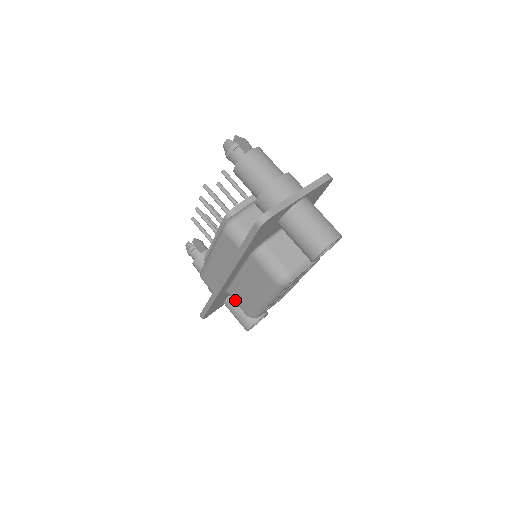
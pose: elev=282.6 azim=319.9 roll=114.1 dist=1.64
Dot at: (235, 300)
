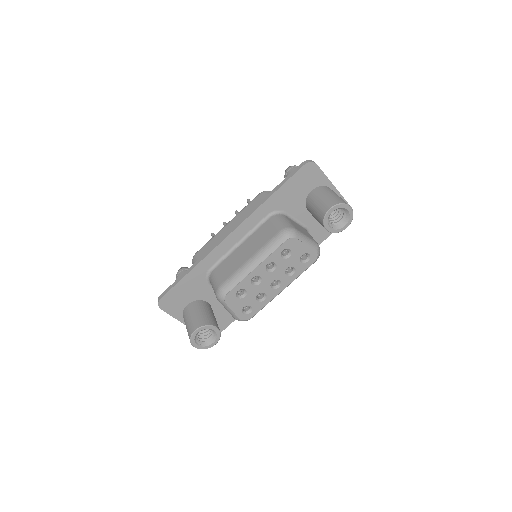
Dot at: (215, 276)
